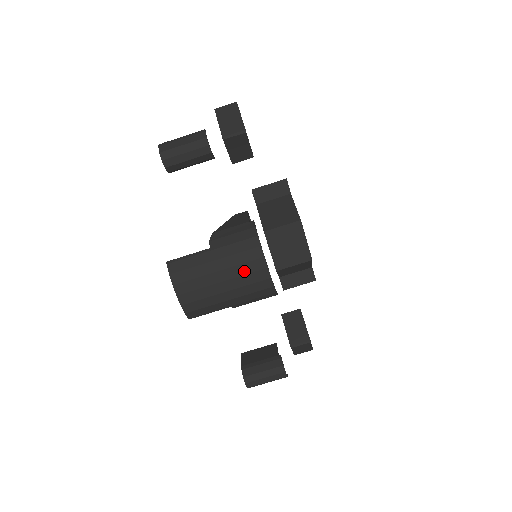
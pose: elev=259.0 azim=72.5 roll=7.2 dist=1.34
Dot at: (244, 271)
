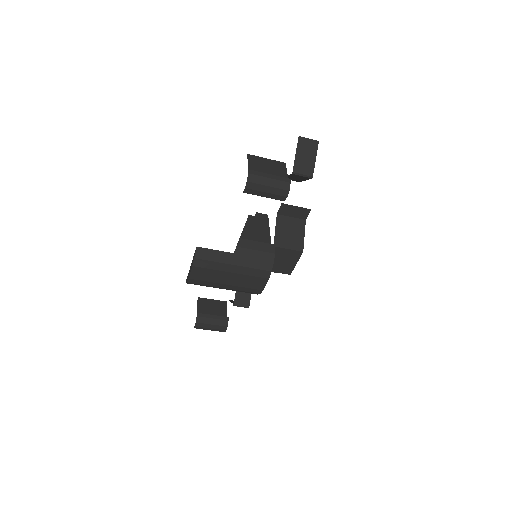
Dot at: (249, 280)
